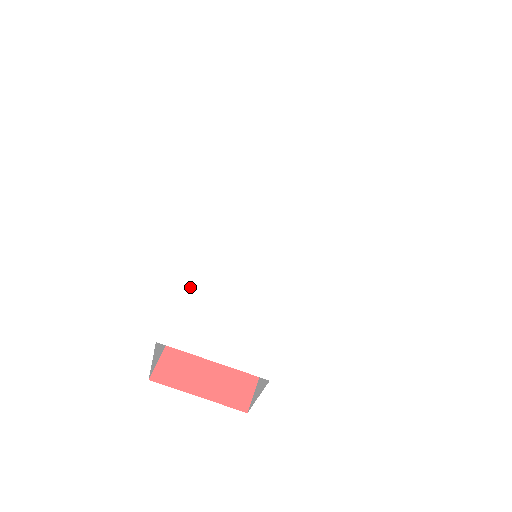
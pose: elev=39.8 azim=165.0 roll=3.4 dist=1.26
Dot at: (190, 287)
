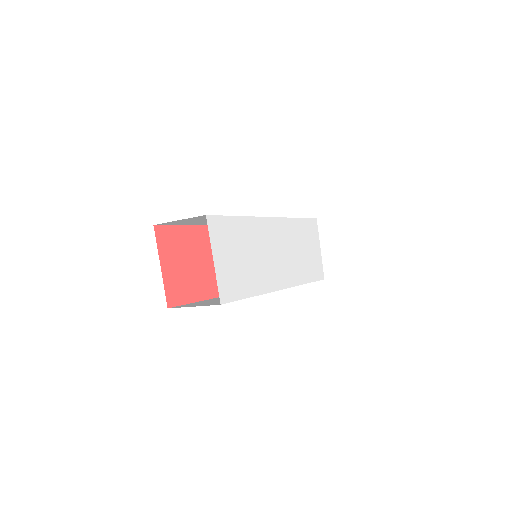
Dot at: (237, 220)
